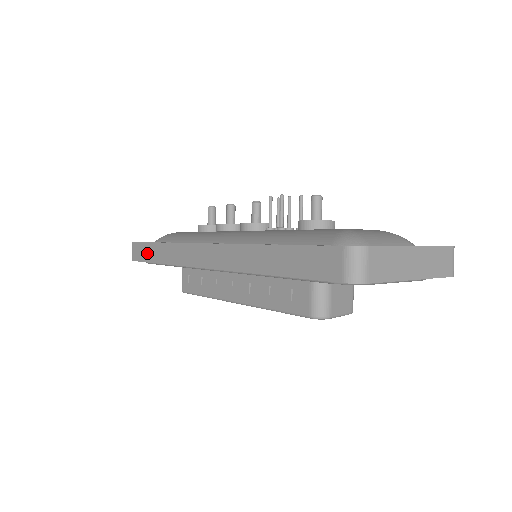
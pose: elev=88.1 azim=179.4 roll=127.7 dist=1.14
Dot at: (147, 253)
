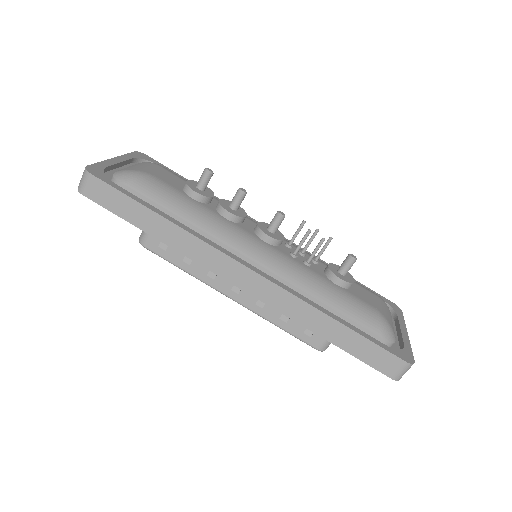
Dot at: (127, 210)
